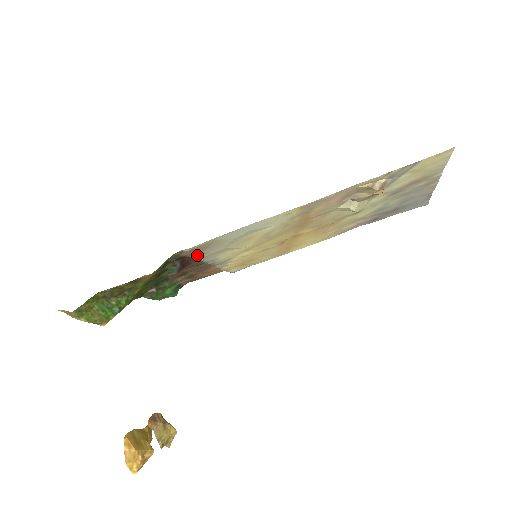
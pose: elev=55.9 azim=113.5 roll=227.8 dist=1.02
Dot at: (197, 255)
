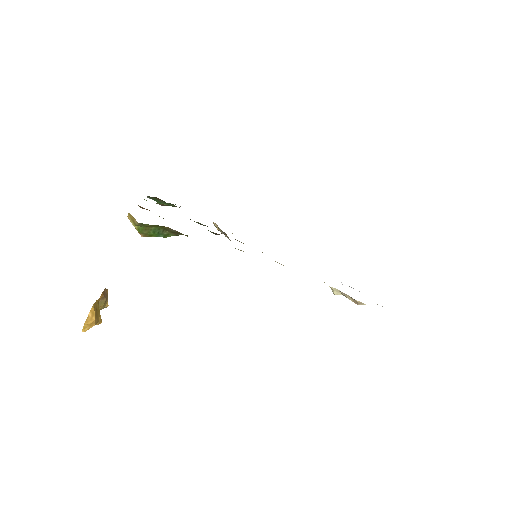
Dot at: occluded
